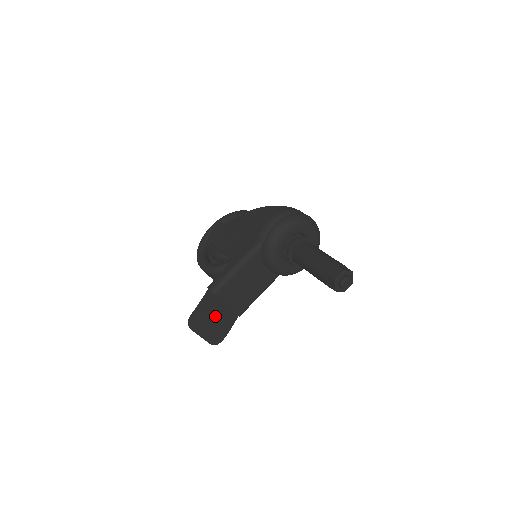
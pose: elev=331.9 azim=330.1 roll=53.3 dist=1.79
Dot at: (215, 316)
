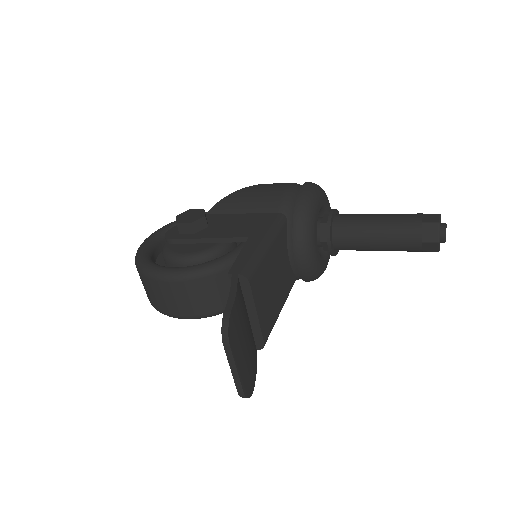
Dot at: (246, 331)
